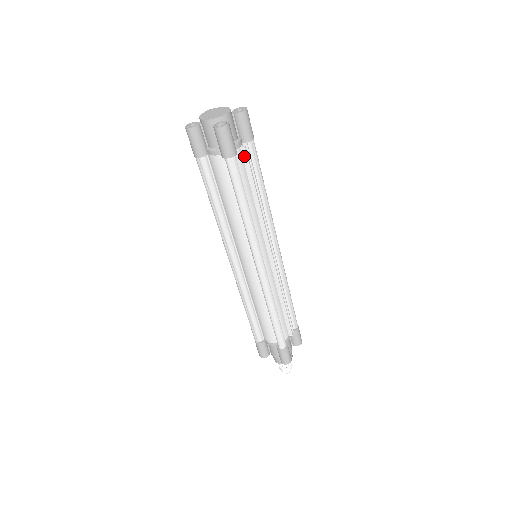
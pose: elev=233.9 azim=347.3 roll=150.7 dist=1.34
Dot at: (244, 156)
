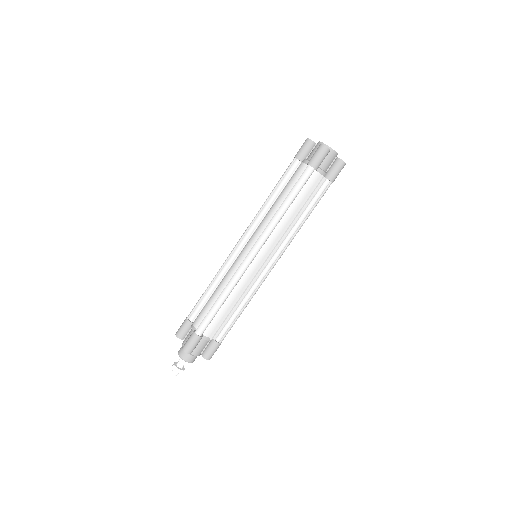
Dot at: (317, 181)
